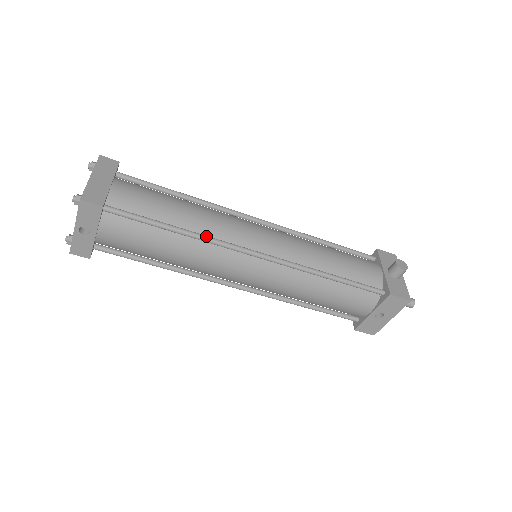
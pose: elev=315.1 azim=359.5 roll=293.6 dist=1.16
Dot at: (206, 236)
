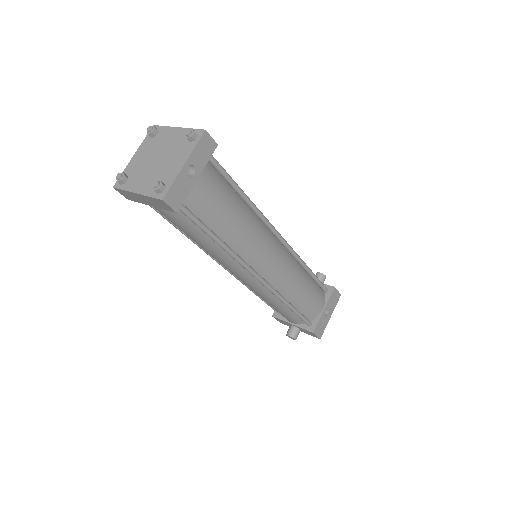
Dot at: (258, 209)
